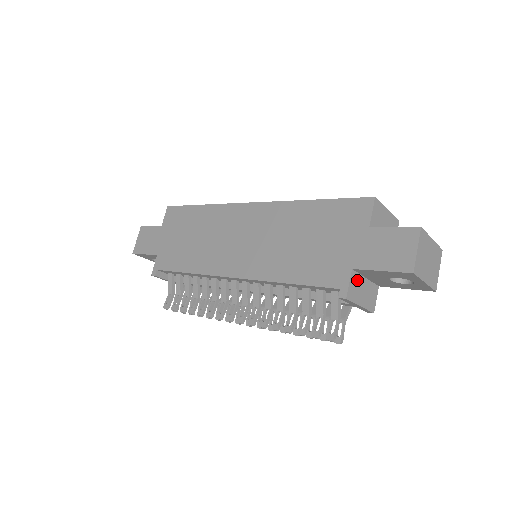
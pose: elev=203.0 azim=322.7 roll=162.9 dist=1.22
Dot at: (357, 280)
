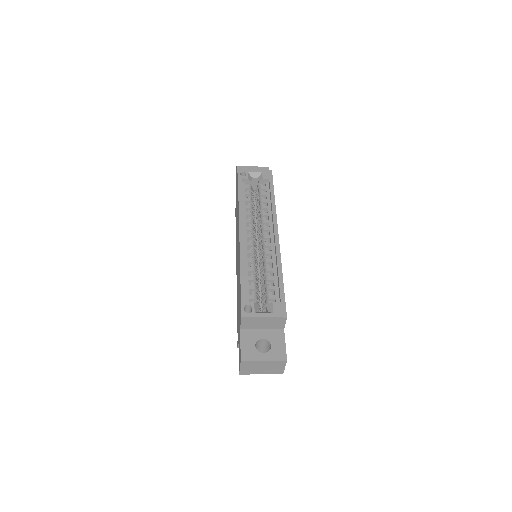
Dot at: occluded
